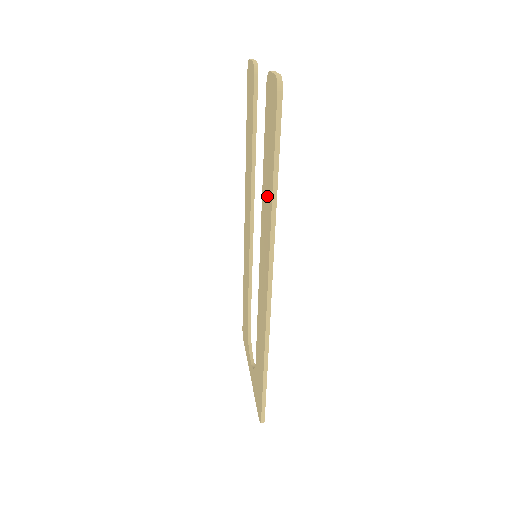
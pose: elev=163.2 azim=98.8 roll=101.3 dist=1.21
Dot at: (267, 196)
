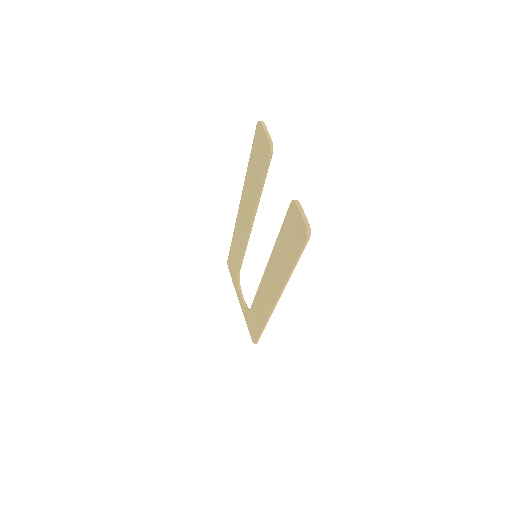
Dot at: (282, 262)
